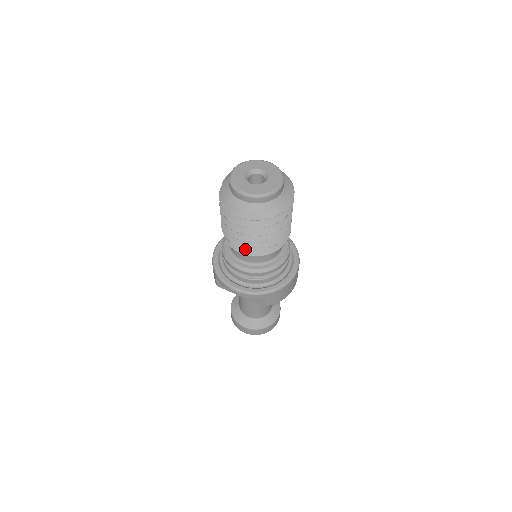
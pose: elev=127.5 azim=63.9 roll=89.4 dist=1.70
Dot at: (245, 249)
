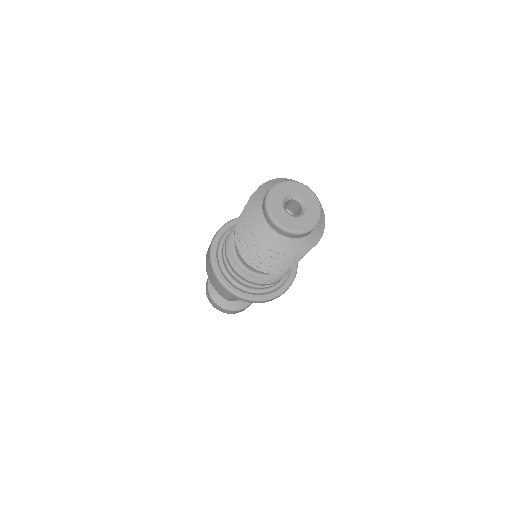
Dot at: occluded
